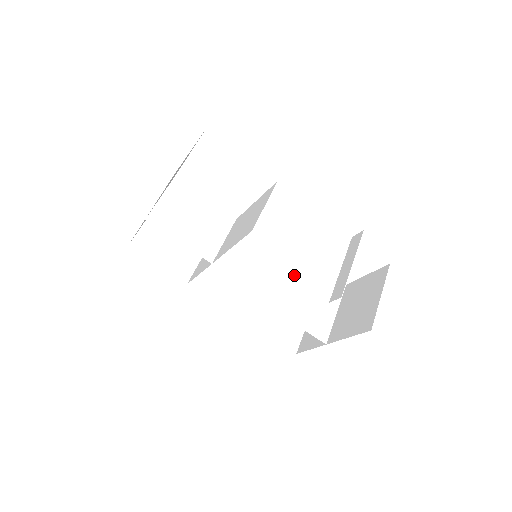
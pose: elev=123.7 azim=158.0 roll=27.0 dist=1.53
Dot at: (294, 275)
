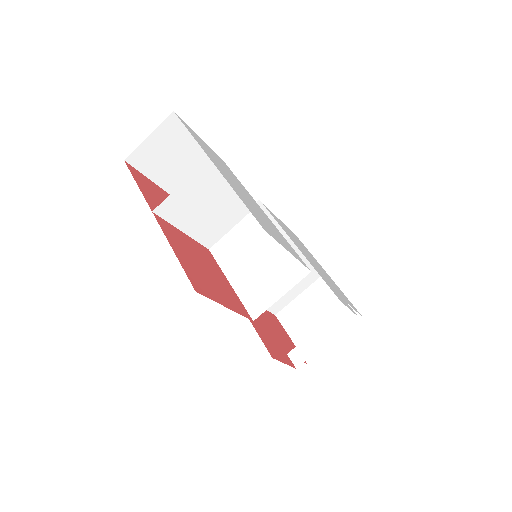
Dot at: occluded
